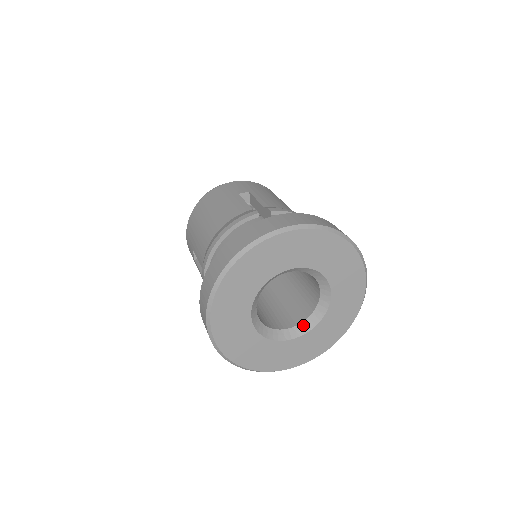
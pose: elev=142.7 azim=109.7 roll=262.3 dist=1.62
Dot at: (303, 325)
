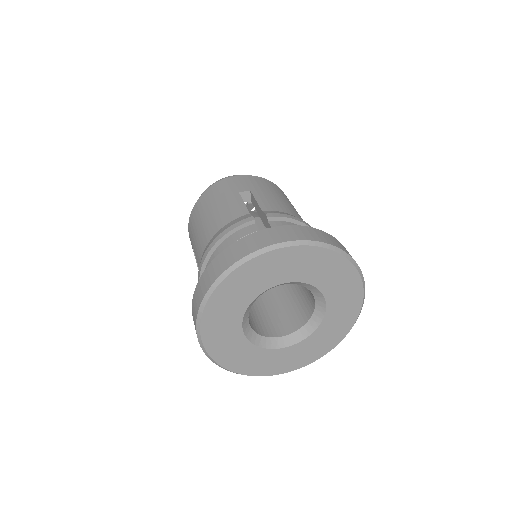
Dot at: (297, 333)
